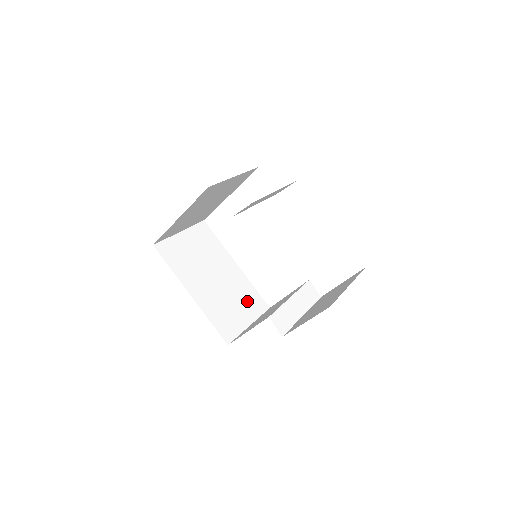
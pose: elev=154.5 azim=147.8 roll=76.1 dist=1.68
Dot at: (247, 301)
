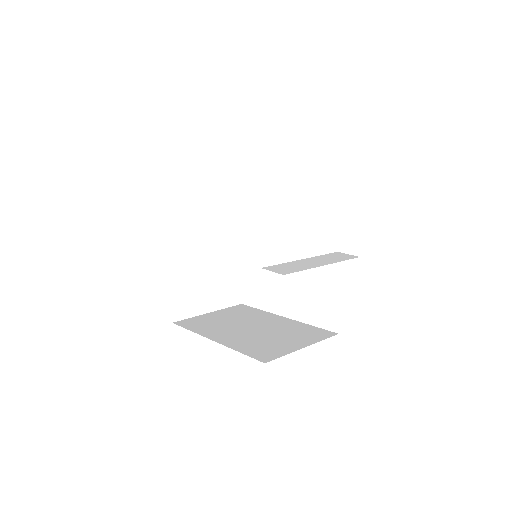
Dot at: (300, 334)
